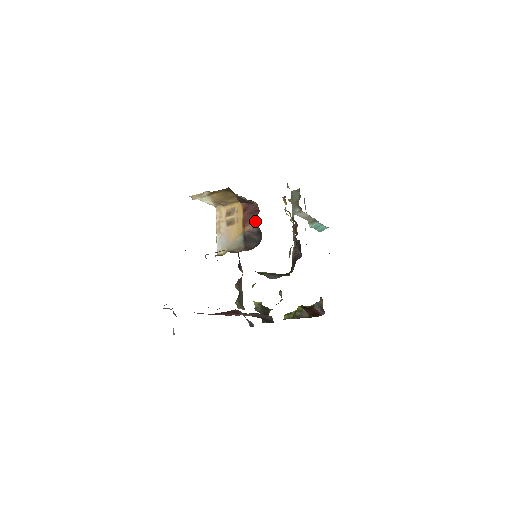
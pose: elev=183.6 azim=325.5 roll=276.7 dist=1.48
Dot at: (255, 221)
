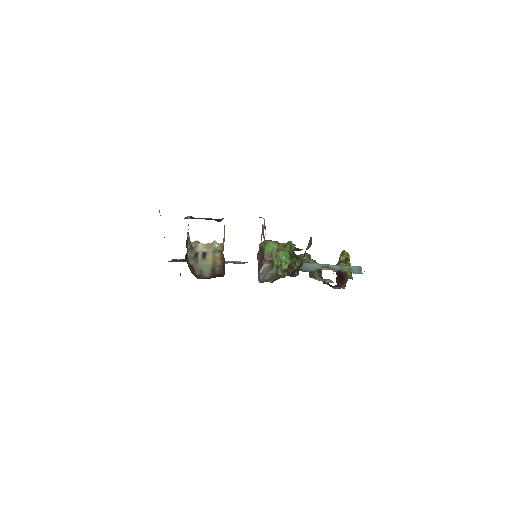
Dot at: occluded
